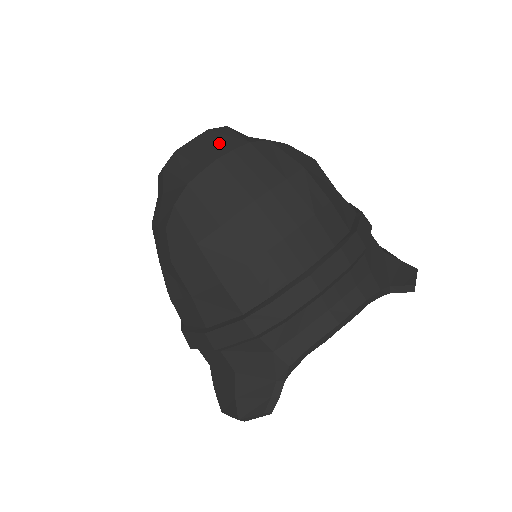
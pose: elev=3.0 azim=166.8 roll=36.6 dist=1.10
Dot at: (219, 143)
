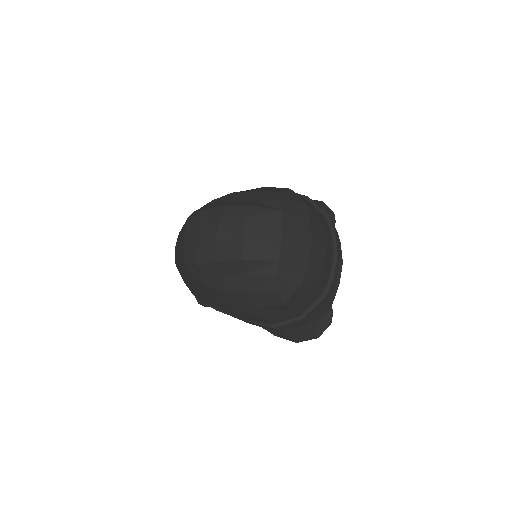
Dot at: (268, 223)
